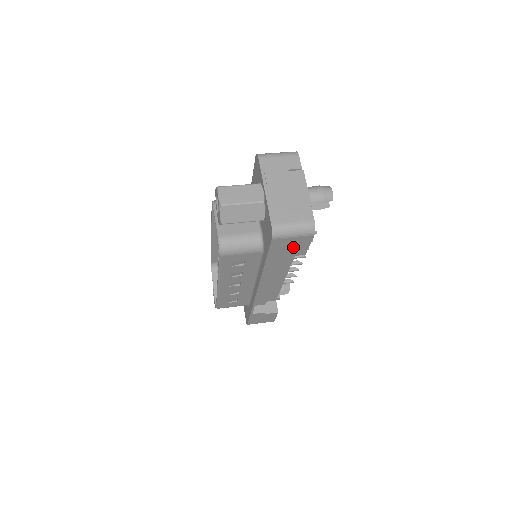
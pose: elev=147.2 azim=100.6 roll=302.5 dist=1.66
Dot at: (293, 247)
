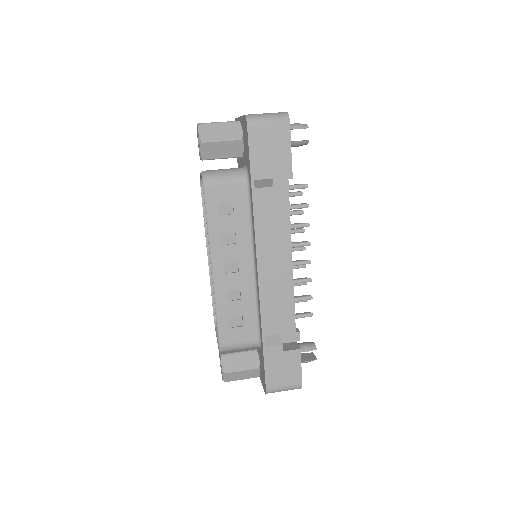
Dot at: (274, 148)
